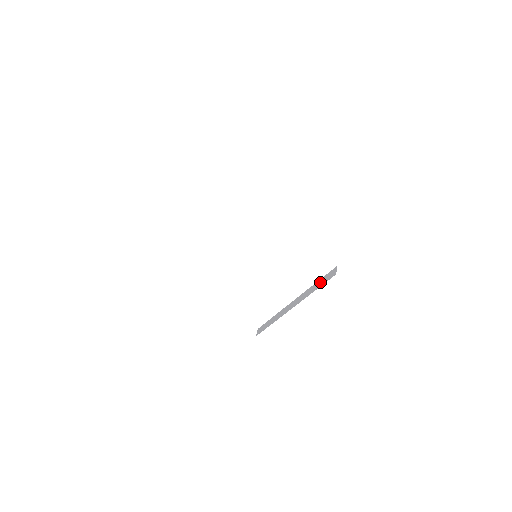
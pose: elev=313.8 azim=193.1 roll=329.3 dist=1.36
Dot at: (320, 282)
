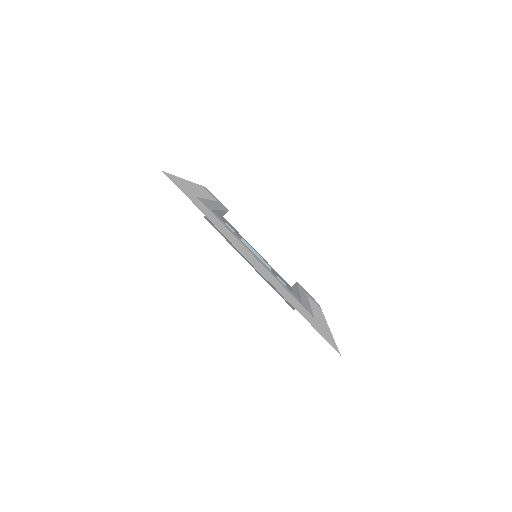
Dot at: occluded
